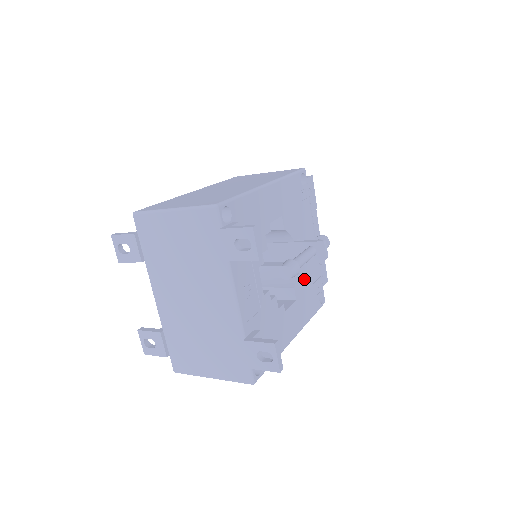
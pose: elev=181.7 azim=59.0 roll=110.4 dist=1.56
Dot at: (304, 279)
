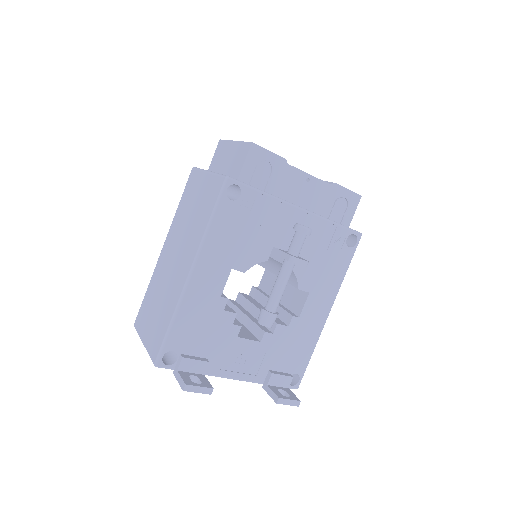
Dot at: (309, 264)
